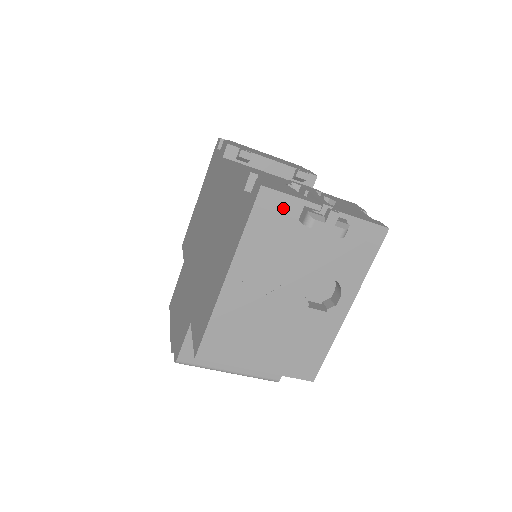
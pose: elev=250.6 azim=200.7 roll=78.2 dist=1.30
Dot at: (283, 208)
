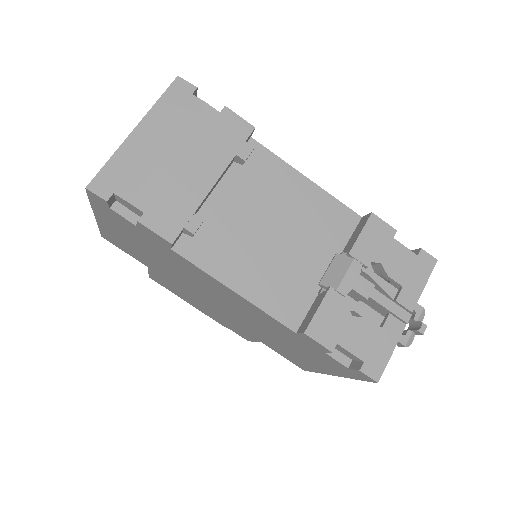
Dot at: occluded
